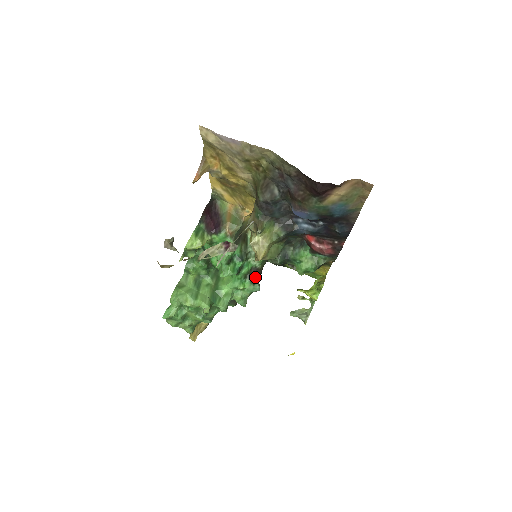
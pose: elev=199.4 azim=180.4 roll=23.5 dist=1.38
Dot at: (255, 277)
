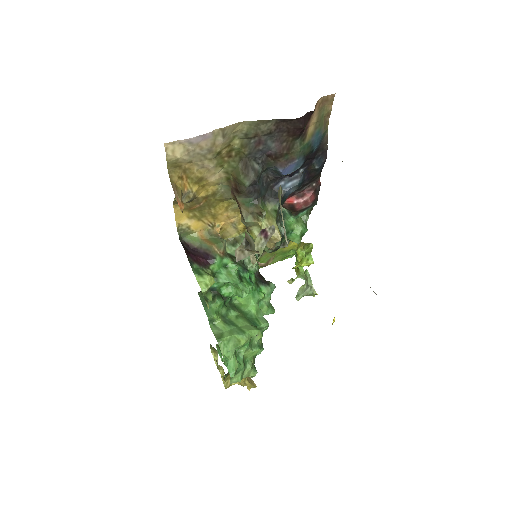
Dot at: (263, 280)
